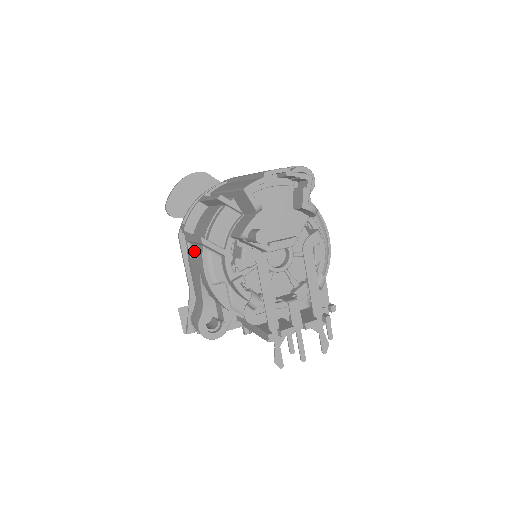
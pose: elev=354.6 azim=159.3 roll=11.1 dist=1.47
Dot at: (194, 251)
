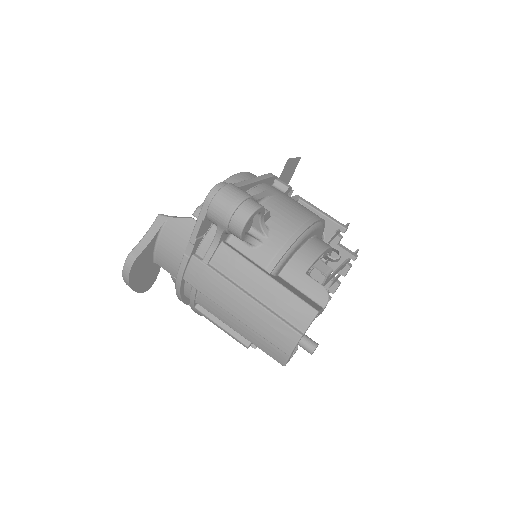
Dot at: occluded
